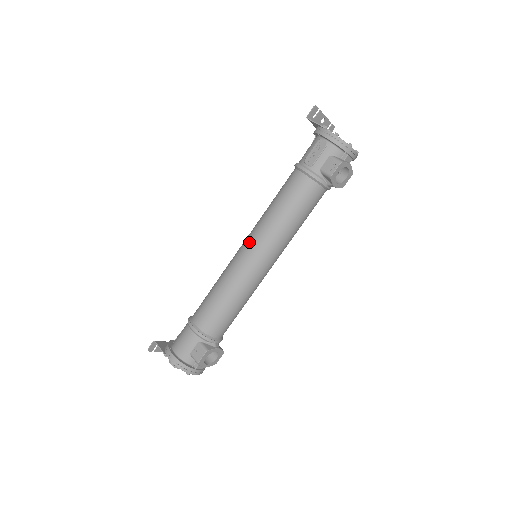
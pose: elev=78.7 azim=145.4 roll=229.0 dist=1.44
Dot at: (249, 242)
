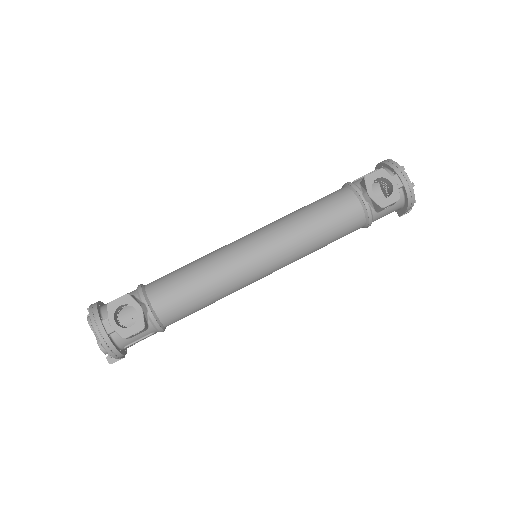
Dot at: occluded
